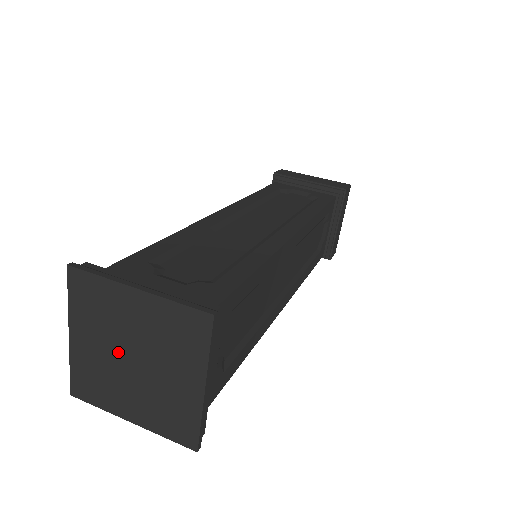
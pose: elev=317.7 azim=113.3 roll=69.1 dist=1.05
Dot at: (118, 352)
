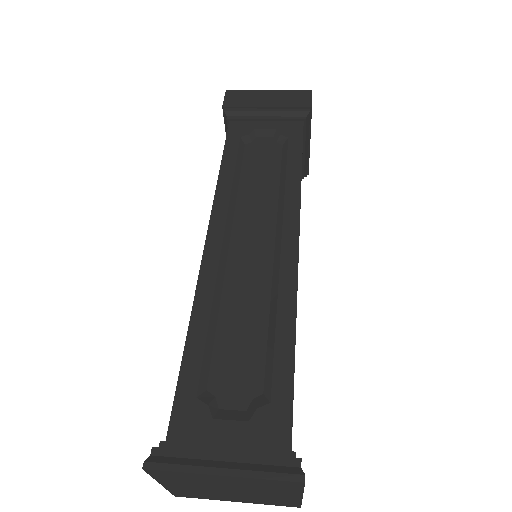
Dot at: (214, 489)
